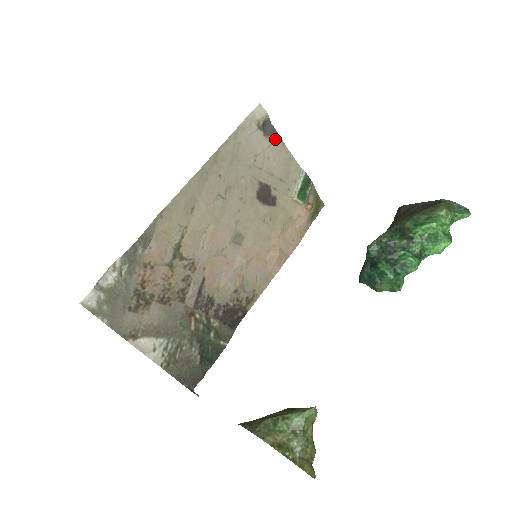
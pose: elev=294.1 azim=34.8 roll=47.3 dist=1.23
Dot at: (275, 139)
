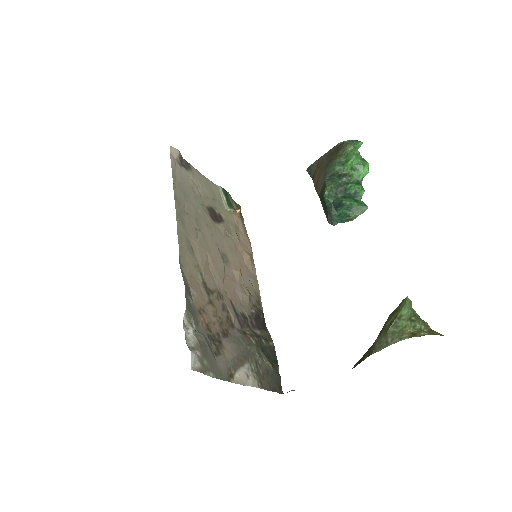
Dot at: (192, 170)
